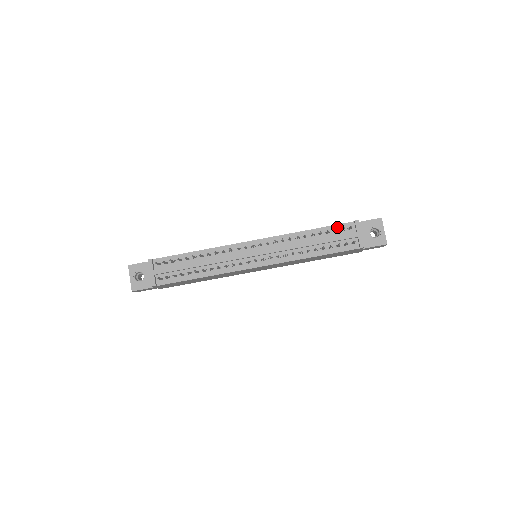
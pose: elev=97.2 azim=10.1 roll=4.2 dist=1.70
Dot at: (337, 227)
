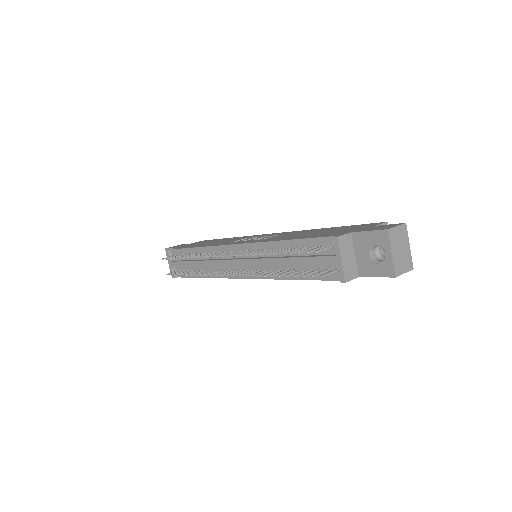
Dot at: (315, 242)
